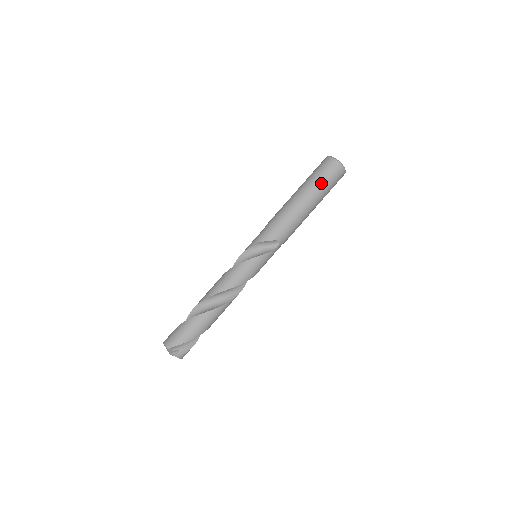
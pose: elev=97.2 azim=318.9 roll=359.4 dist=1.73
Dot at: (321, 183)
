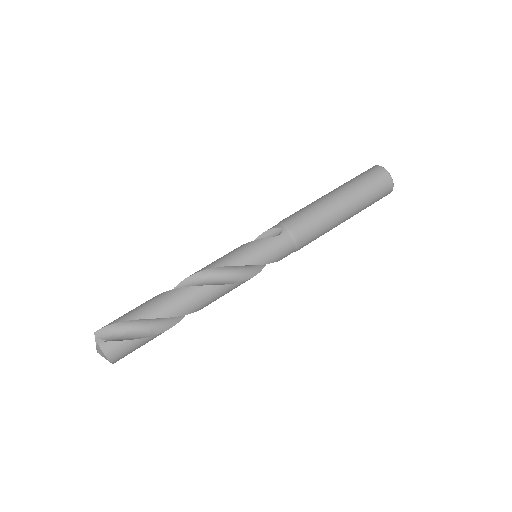
Dot at: (350, 181)
